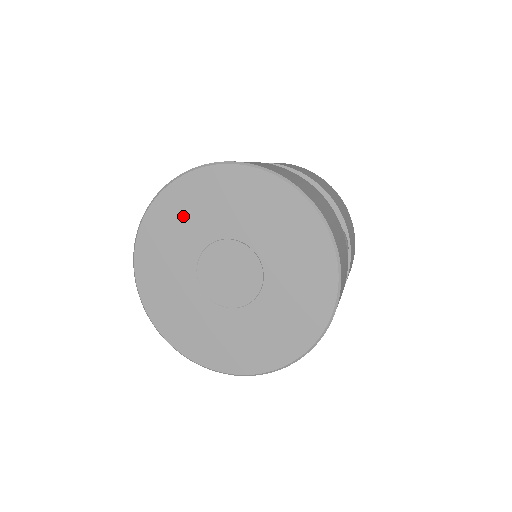
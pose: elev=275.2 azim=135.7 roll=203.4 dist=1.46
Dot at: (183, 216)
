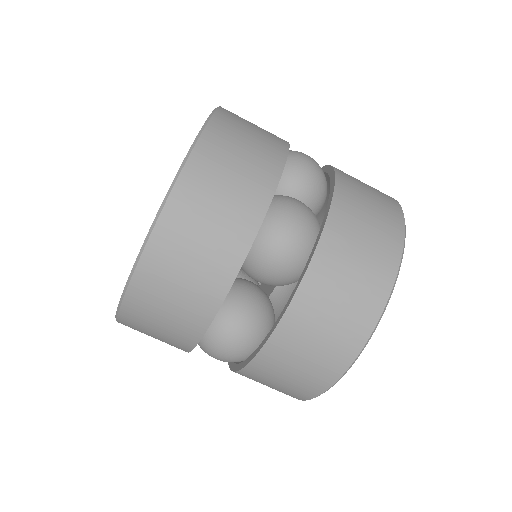
Dot at: occluded
